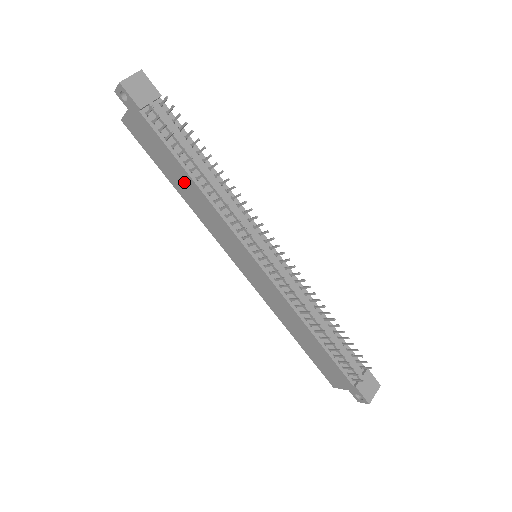
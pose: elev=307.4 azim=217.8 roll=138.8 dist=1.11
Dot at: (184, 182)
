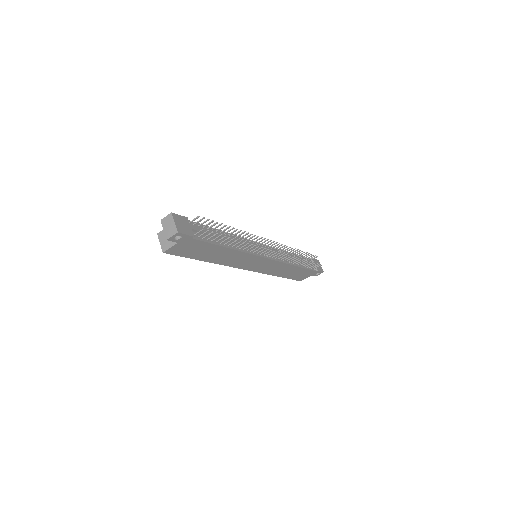
Dot at: (219, 254)
